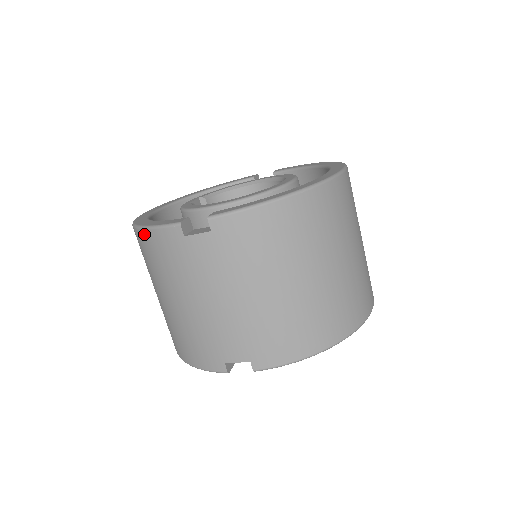
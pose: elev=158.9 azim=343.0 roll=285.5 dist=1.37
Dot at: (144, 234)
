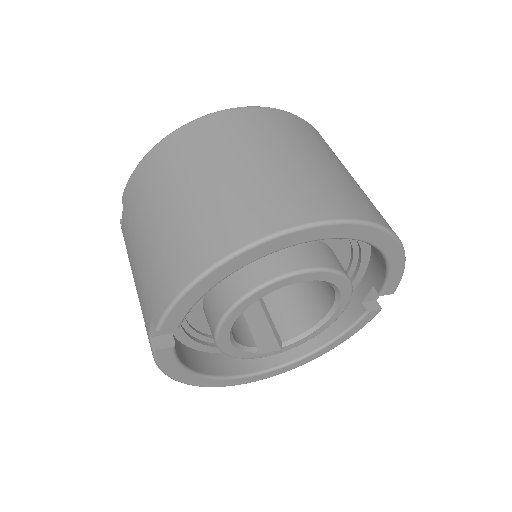
Dot at: occluded
